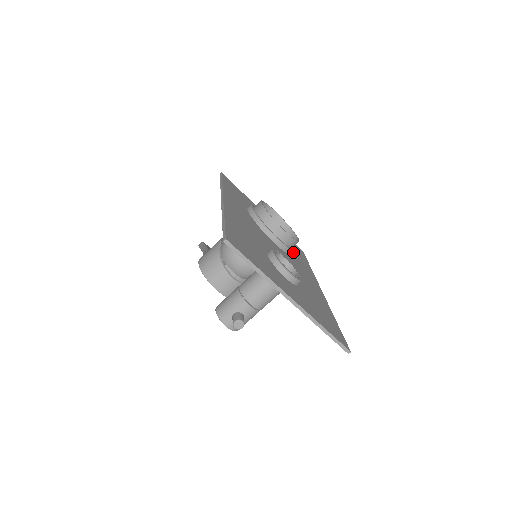
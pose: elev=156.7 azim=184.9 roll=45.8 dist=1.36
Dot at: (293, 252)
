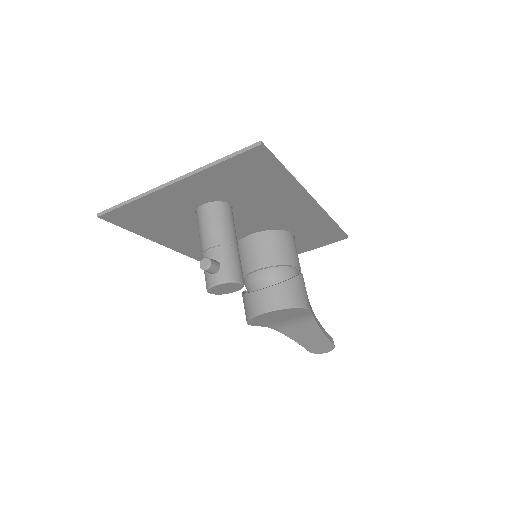
Dot at: occluded
